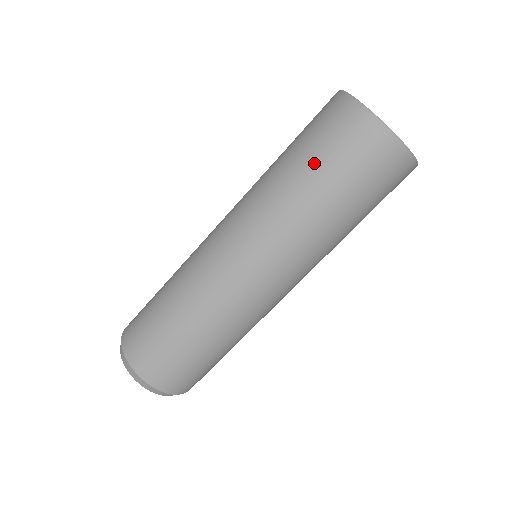
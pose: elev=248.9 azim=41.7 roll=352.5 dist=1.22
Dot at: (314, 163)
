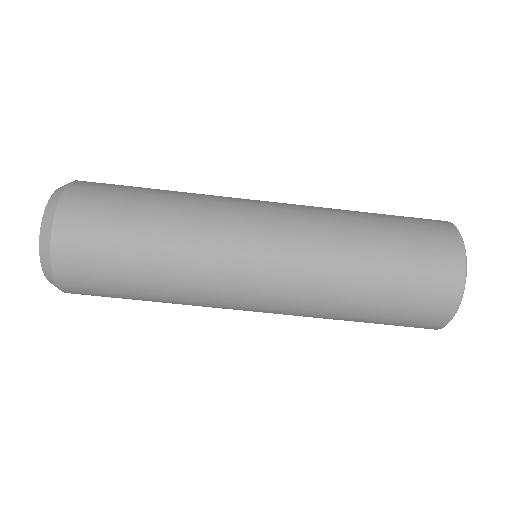
Dot at: (385, 306)
